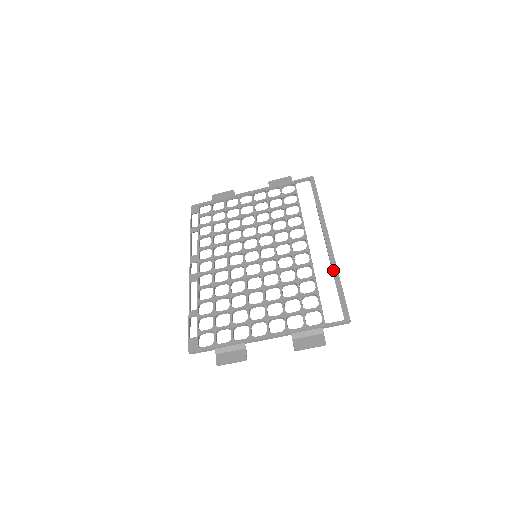
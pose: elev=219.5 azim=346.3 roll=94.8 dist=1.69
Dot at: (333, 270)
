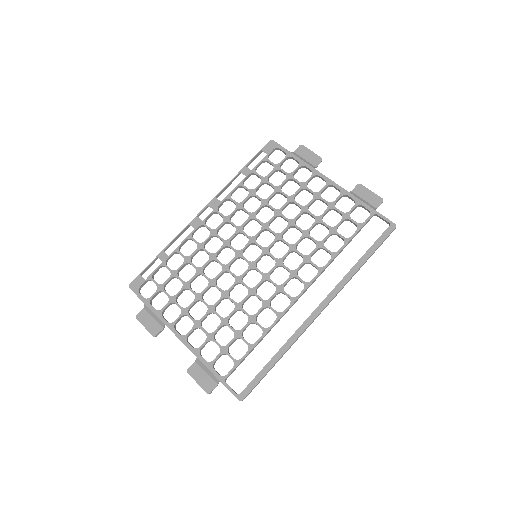
Dot at: (285, 344)
